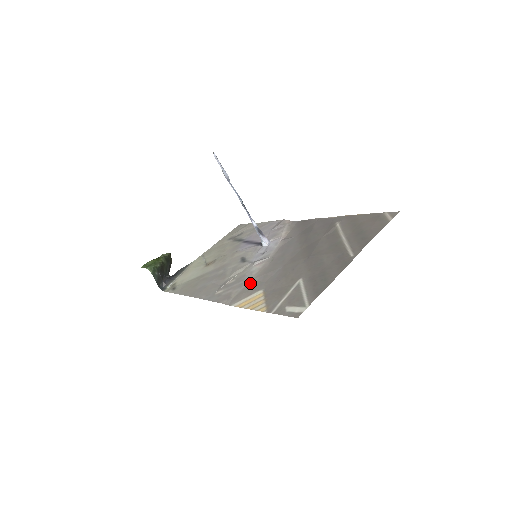
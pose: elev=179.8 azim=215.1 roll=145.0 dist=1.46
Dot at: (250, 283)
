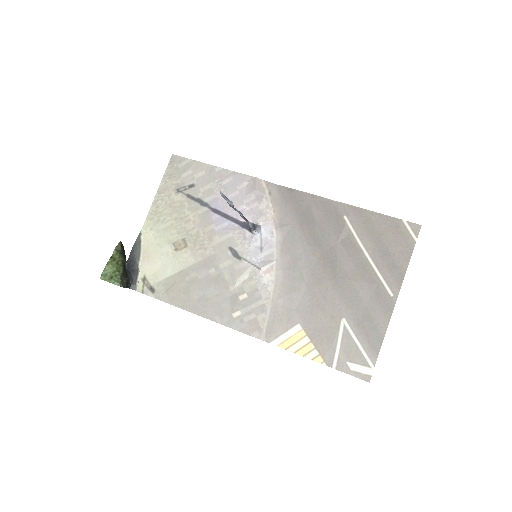
Dot at: (275, 308)
